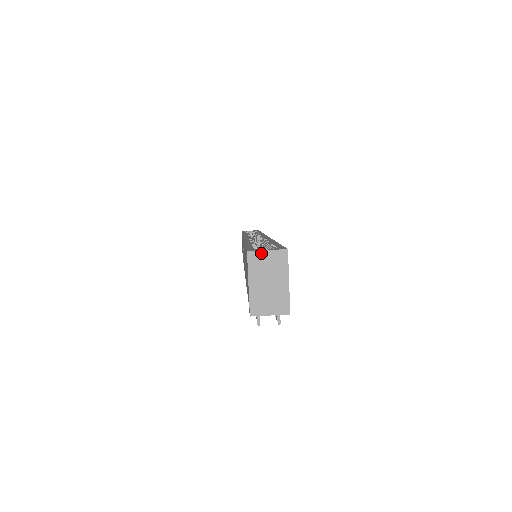
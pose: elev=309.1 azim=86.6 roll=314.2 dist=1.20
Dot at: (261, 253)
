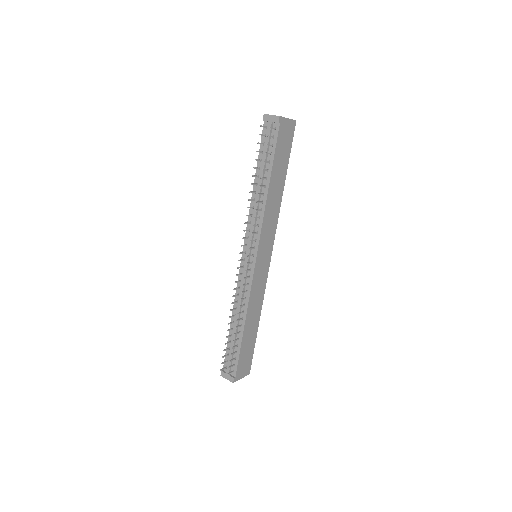
Dot at: occluded
